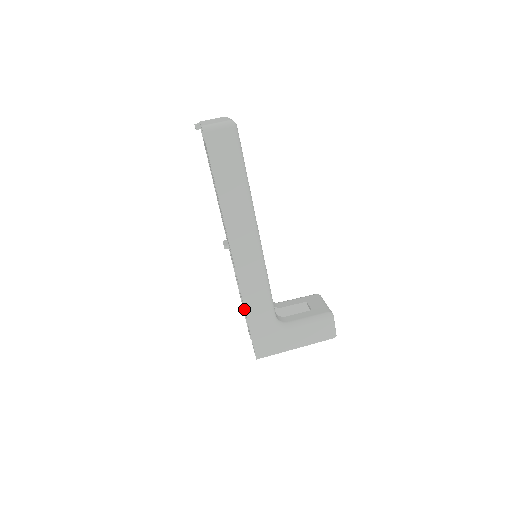
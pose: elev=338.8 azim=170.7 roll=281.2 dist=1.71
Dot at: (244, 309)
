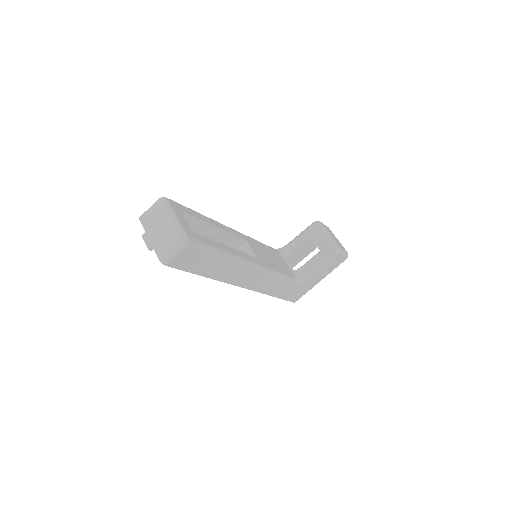
Dot at: occluded
